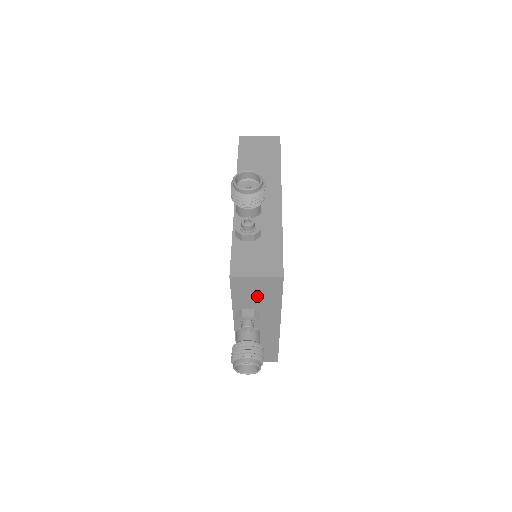
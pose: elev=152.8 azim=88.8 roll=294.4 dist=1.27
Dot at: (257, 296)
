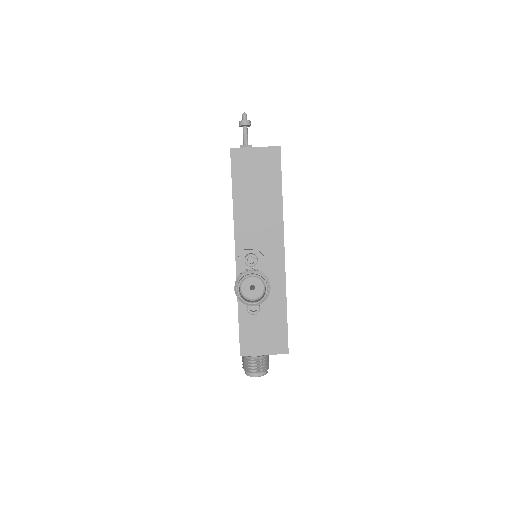
Dot at: occluded
